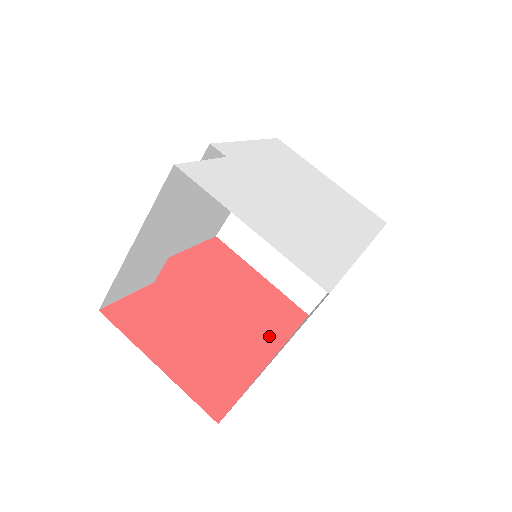
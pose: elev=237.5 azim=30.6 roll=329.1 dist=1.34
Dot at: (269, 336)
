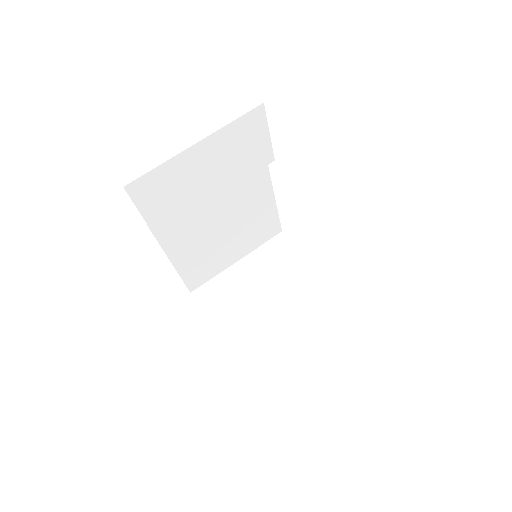
Dot at: occluded
